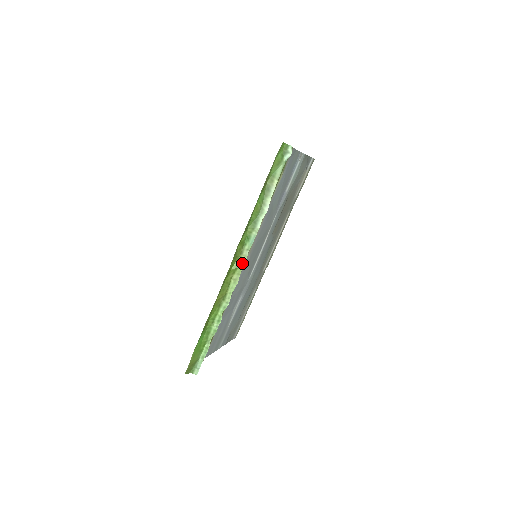
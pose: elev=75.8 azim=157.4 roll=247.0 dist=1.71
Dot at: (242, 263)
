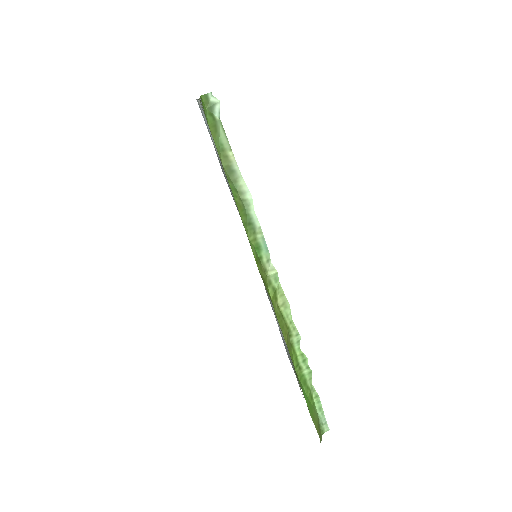
Dot at: (275, 280)
